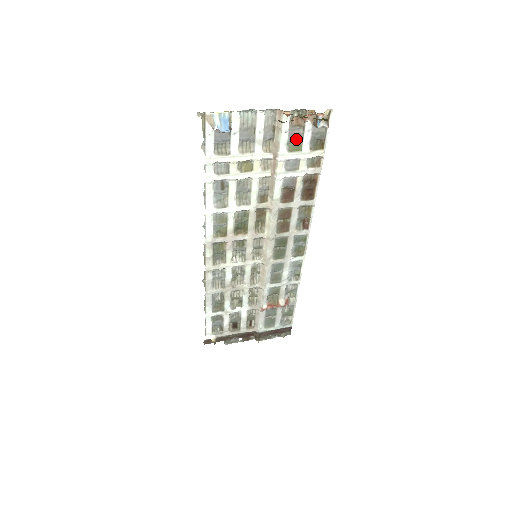
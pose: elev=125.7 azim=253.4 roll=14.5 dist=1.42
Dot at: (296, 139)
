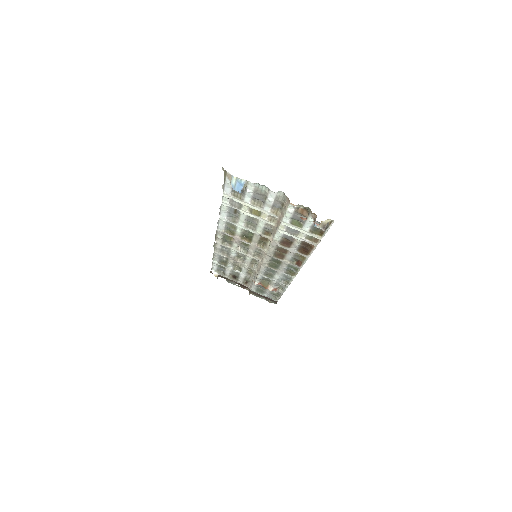
Dot at: (299, 220)
